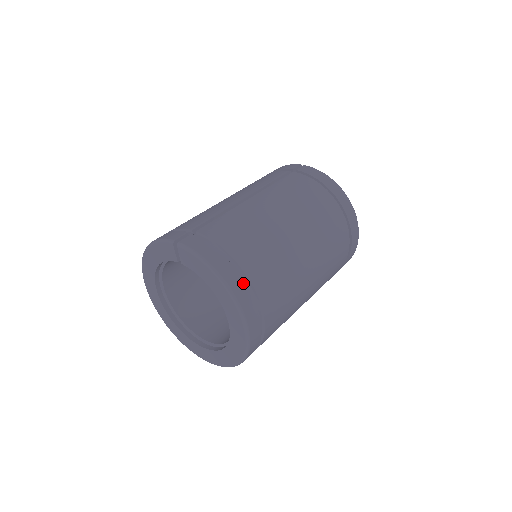
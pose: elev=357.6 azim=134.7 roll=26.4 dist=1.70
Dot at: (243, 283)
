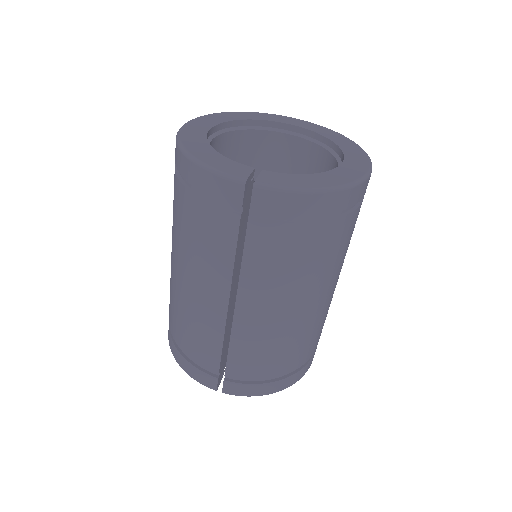
Dot at: (297, 373)
